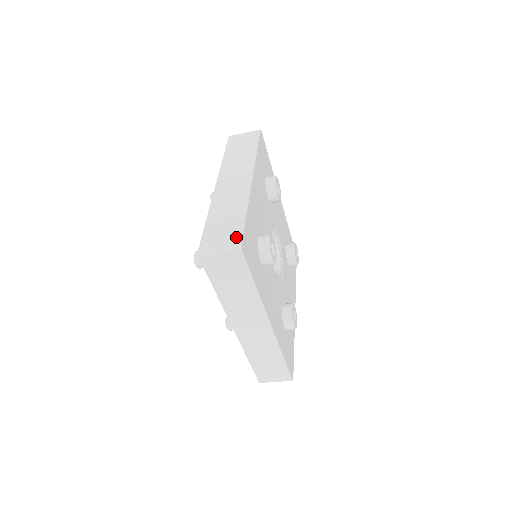
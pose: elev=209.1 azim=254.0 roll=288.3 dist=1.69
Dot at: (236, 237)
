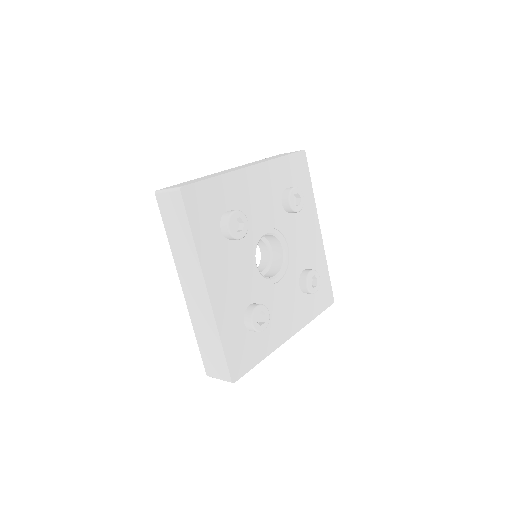
Dot at: (187, 184)
